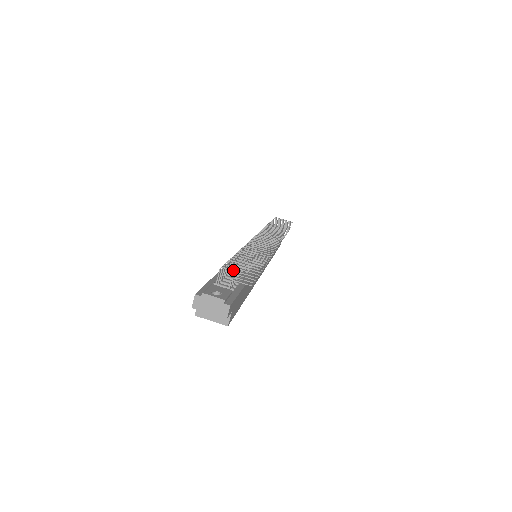
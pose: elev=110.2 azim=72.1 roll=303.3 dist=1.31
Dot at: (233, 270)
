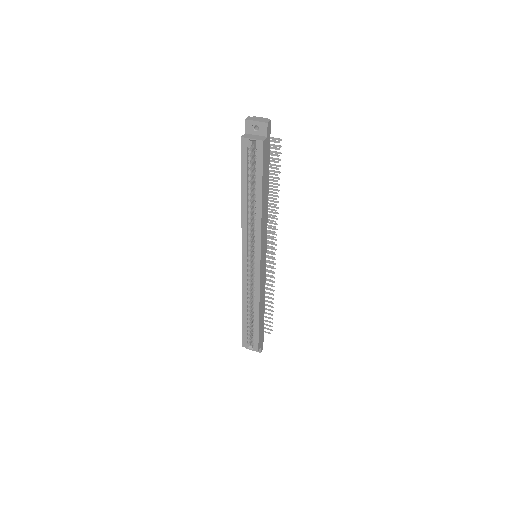
Dot at: occluded
